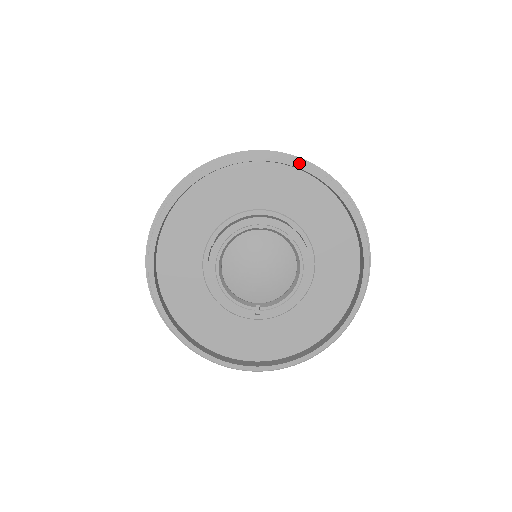
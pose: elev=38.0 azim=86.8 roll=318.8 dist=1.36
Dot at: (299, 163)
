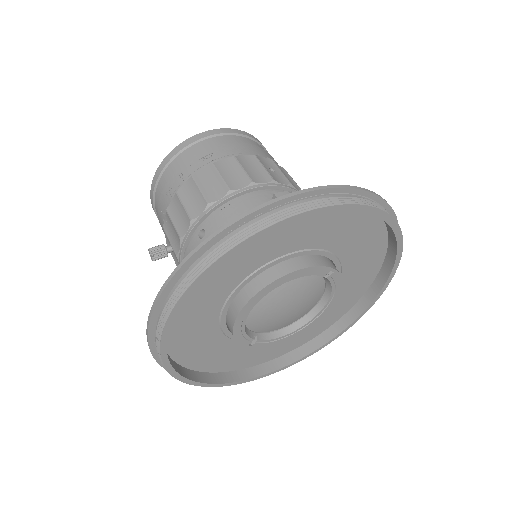
Dot at: (401, 236)
